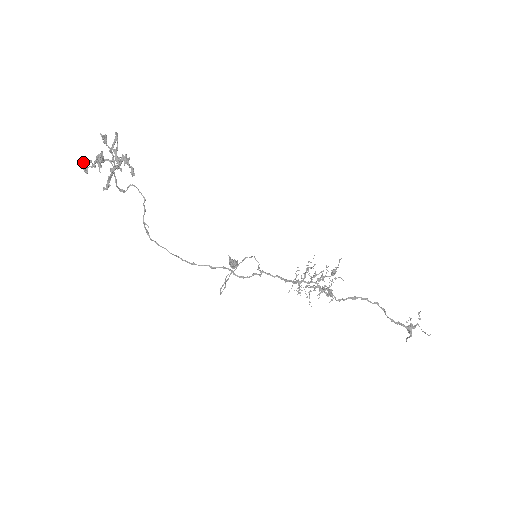
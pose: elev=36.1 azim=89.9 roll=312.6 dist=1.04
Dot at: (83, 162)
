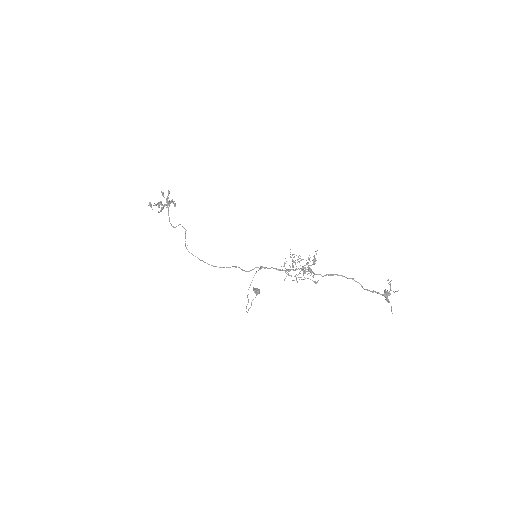
Dot at: (150, 202)
